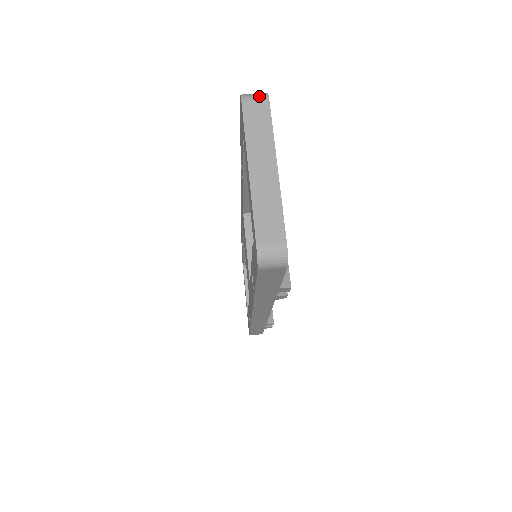
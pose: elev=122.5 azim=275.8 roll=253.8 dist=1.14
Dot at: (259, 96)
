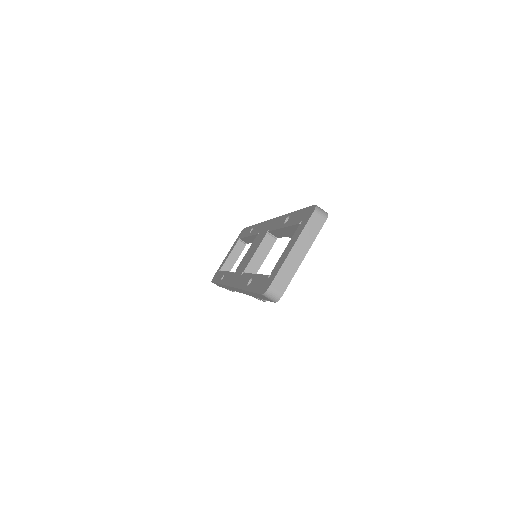
Dot at: (323, 214)
